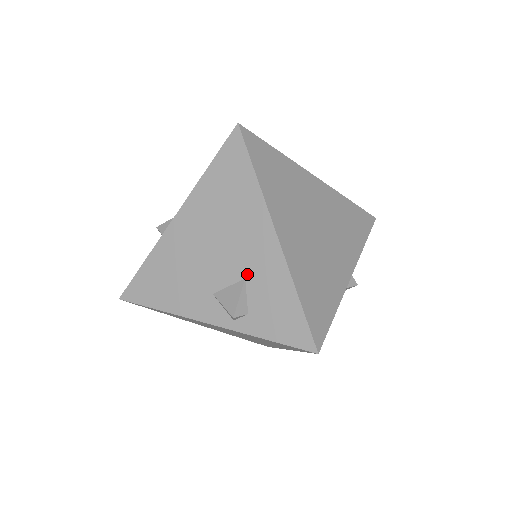
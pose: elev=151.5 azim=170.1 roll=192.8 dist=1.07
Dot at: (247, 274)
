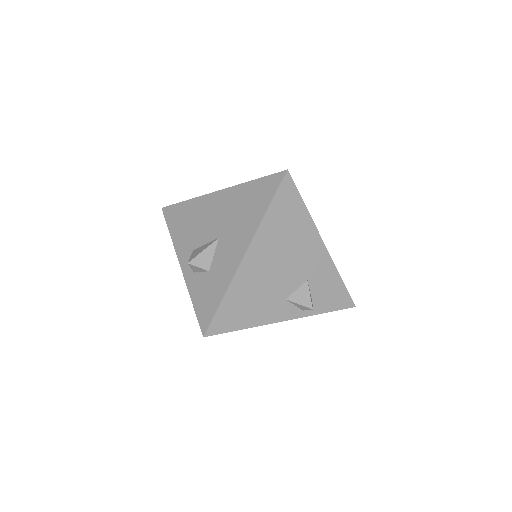
Dot at: (308, 277)
